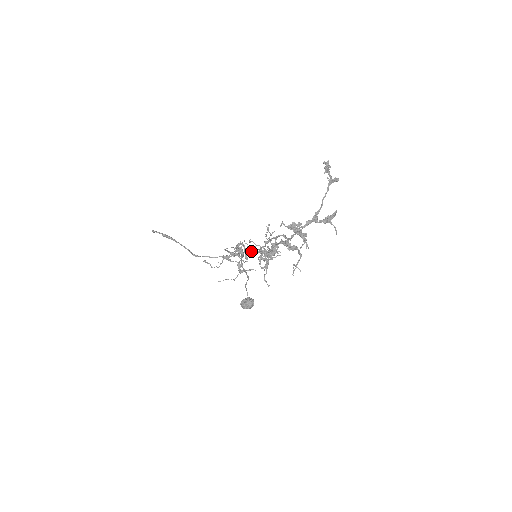
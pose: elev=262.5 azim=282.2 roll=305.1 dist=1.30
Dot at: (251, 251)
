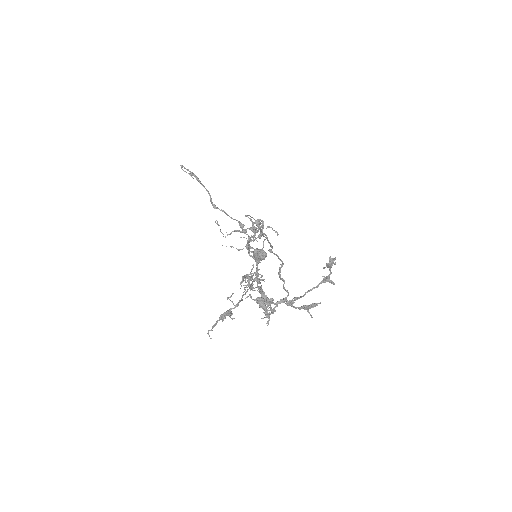
Dot at: (249, 254)
